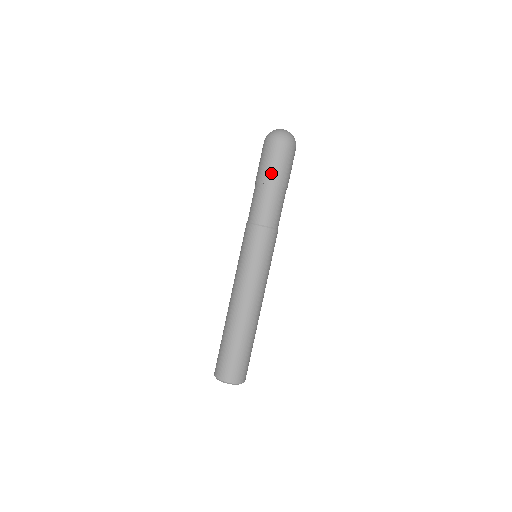
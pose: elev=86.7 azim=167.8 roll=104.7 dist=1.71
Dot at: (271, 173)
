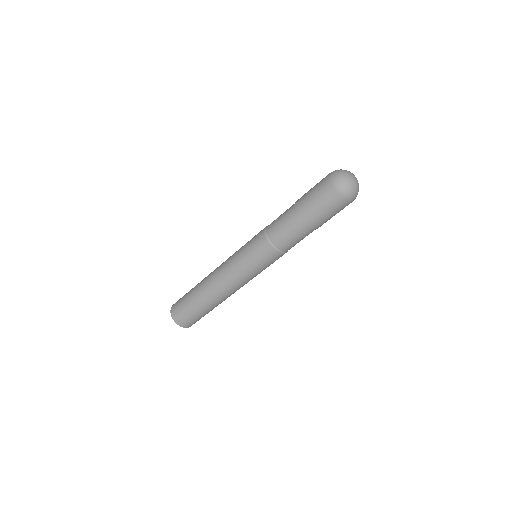
Dot at: (305, 204)
